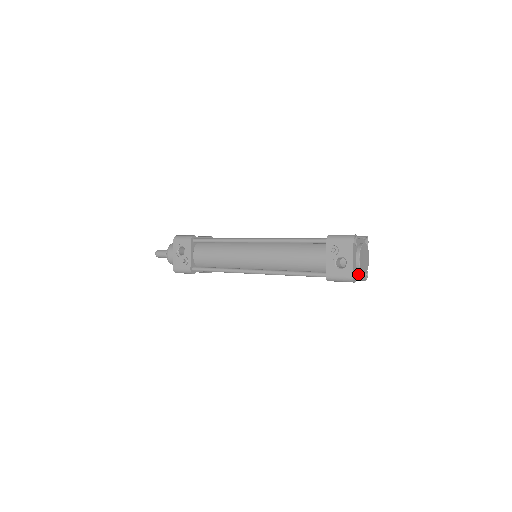
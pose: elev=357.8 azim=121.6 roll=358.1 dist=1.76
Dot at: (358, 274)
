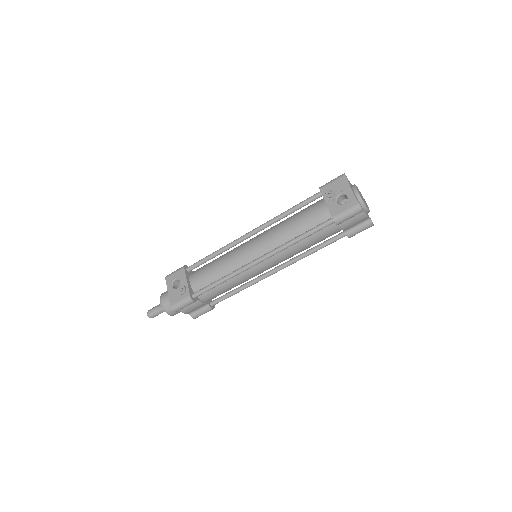
Dot at: occluded
